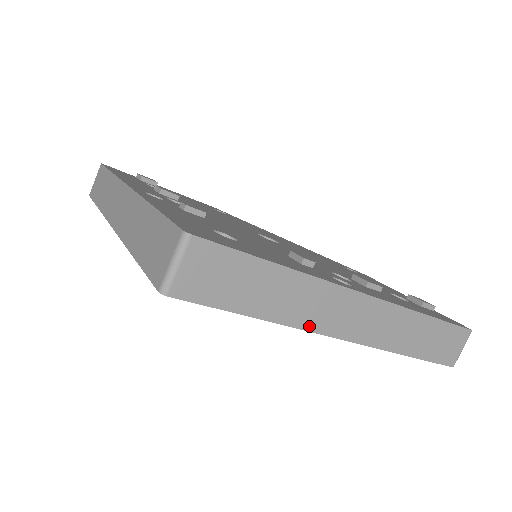
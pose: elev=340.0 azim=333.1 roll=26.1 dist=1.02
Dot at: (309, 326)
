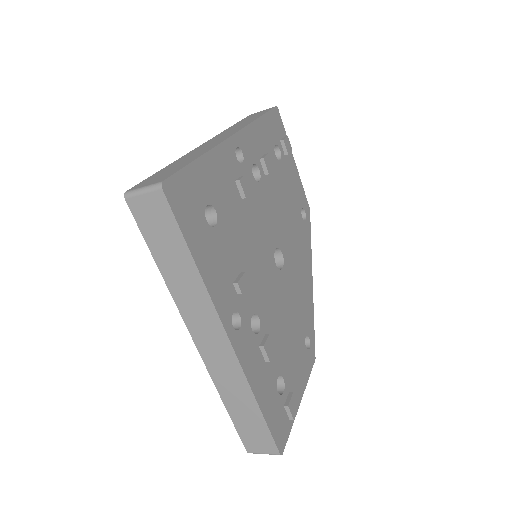
Dot at: (182, 309)
